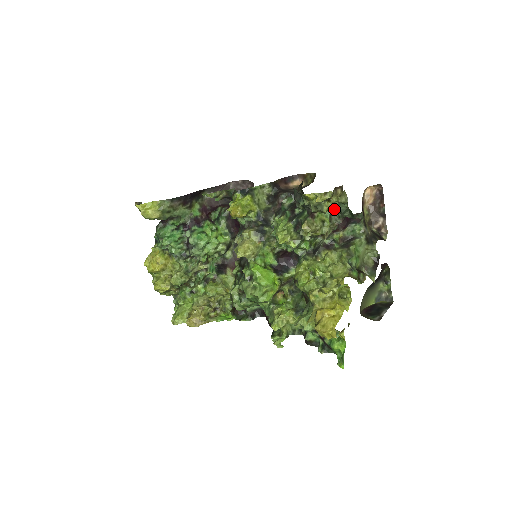
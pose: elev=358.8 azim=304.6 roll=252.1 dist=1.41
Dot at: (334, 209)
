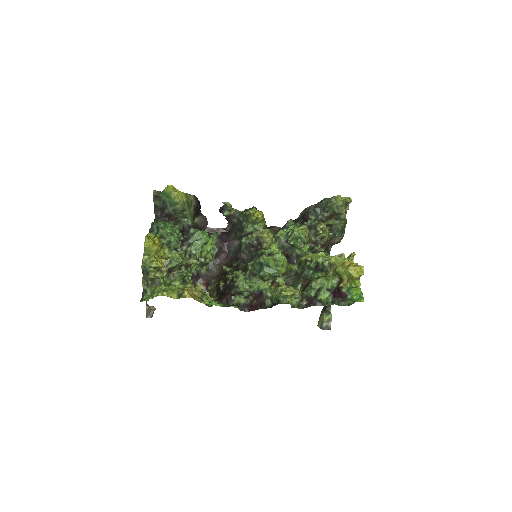
Dot at: (332, 226)
